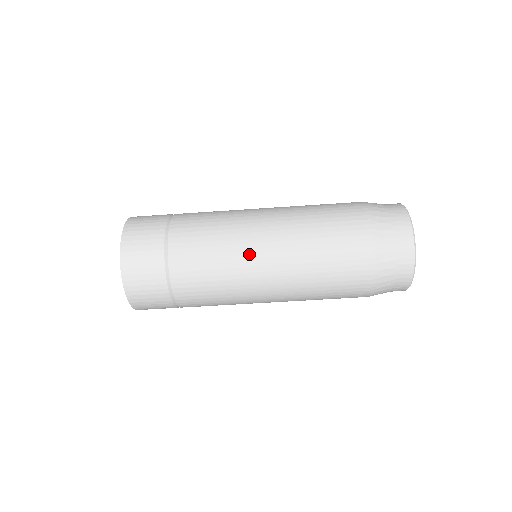
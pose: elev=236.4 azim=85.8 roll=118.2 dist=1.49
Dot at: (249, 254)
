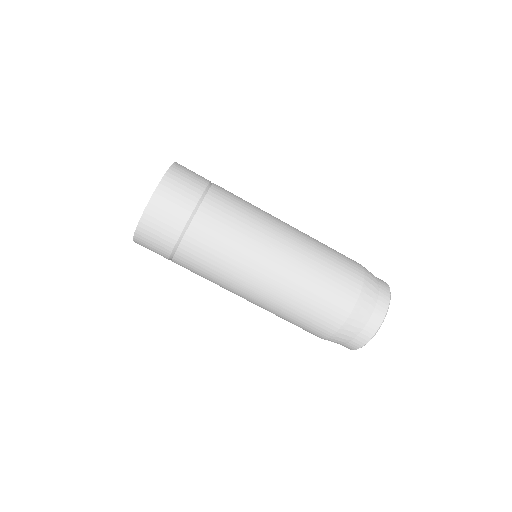
Dot at: (267, 239)
